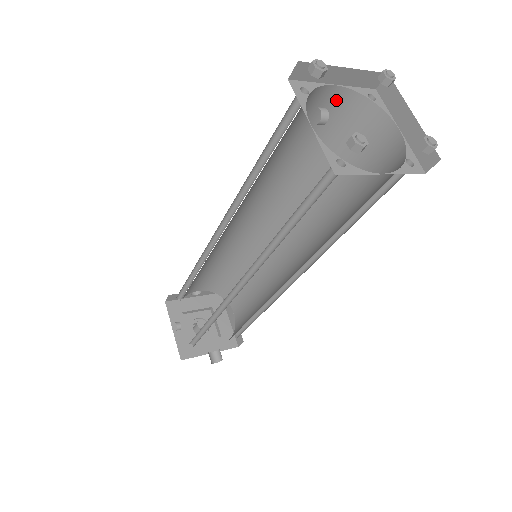
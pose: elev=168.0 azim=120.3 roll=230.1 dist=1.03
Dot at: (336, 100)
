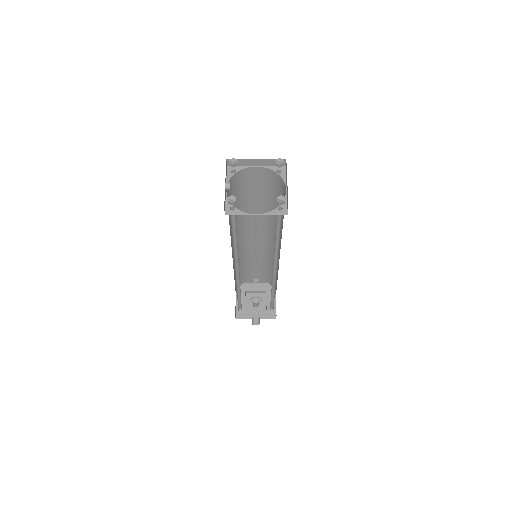
Dot at: (263, 173)
